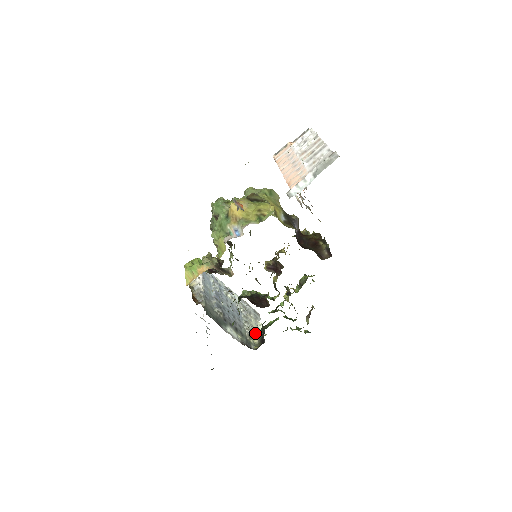
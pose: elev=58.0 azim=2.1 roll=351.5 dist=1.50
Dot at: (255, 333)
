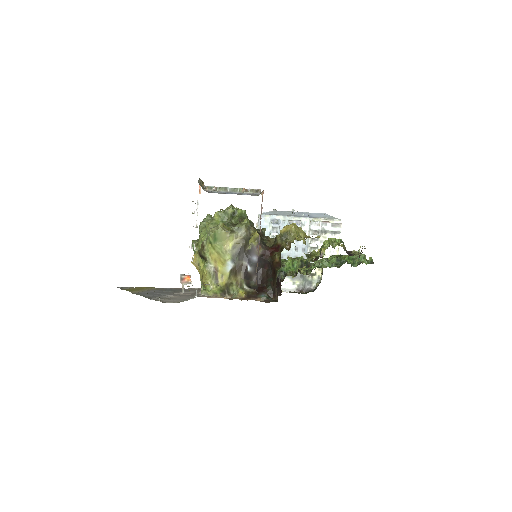
Dot at: occluded
